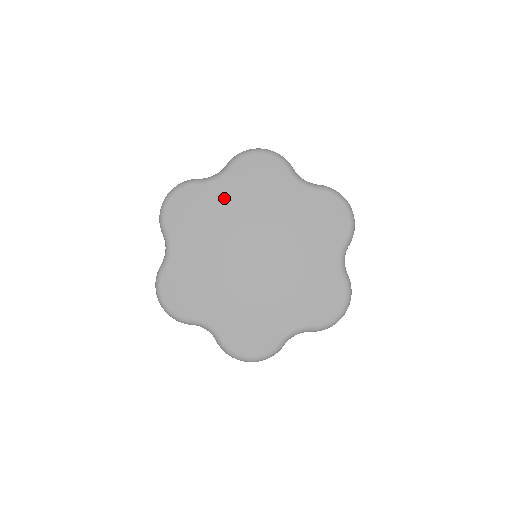
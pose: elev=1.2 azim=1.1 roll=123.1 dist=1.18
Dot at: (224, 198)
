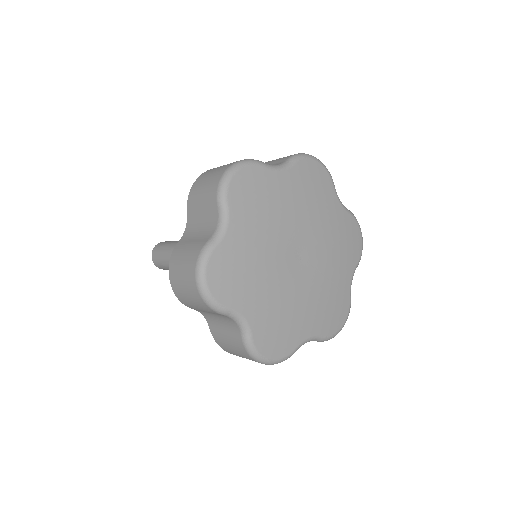
Dot at: (286, 192)
